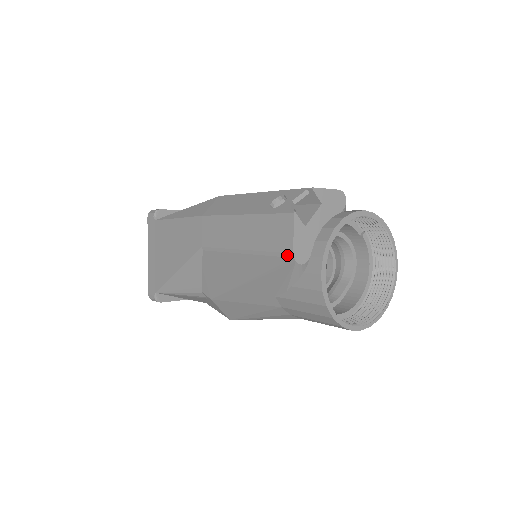
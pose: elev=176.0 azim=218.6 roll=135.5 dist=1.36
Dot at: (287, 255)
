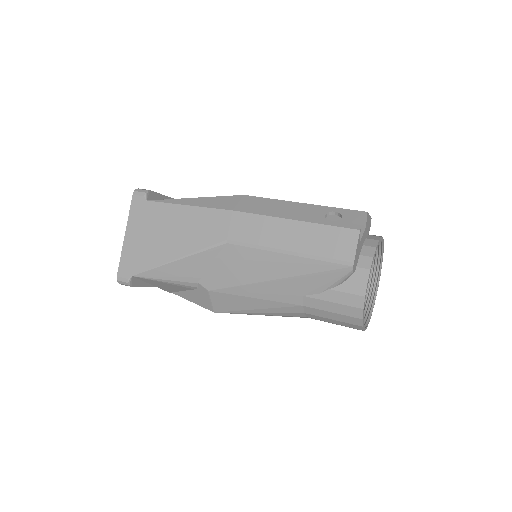
Dot at: (346, 263)
